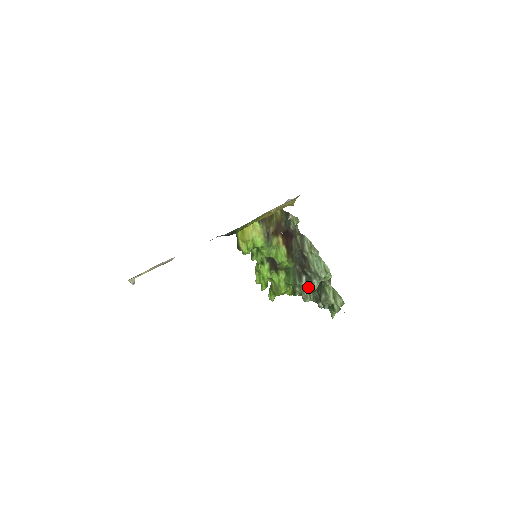
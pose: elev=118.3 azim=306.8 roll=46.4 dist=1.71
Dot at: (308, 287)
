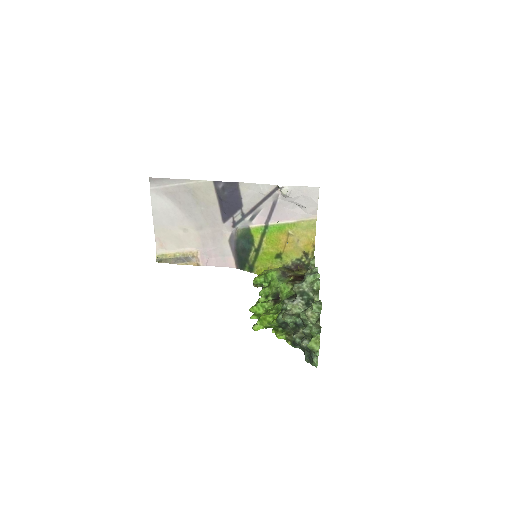
Dot at: (293, 301)
